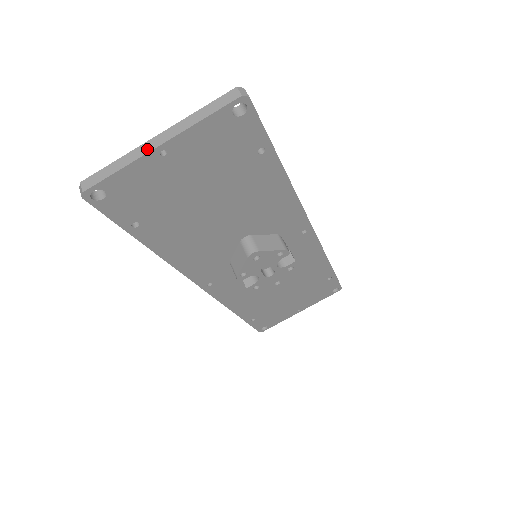
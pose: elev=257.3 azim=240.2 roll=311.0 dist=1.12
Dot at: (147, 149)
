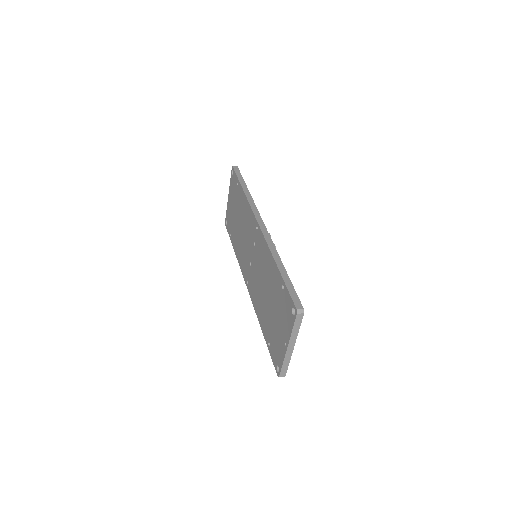
Dot at: (291, 352)
